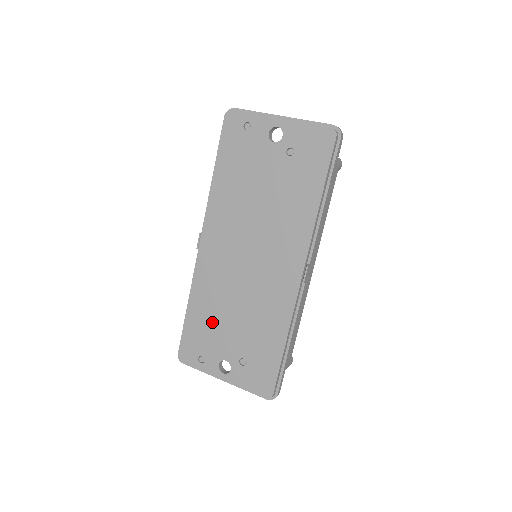
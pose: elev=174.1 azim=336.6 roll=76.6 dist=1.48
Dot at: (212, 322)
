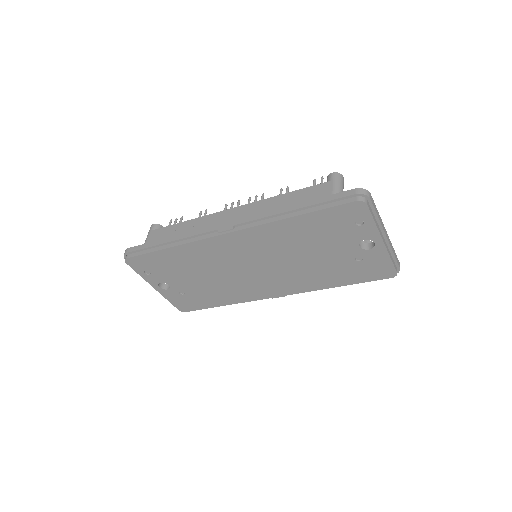
Dot at: (181, 267)
